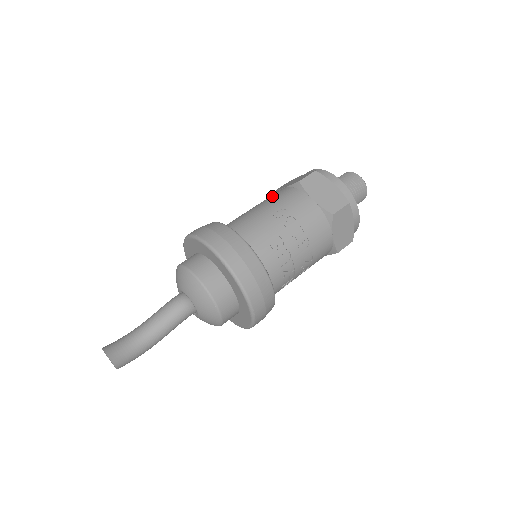
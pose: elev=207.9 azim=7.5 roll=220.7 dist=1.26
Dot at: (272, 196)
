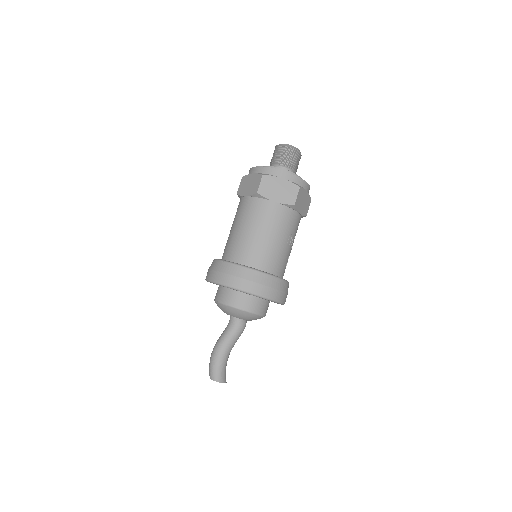
Dot at: (274, 219)
